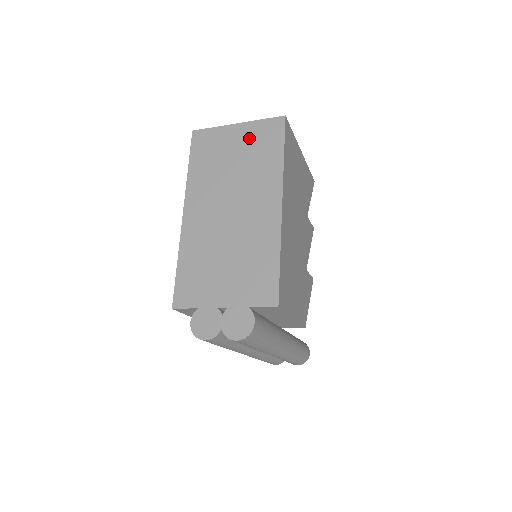
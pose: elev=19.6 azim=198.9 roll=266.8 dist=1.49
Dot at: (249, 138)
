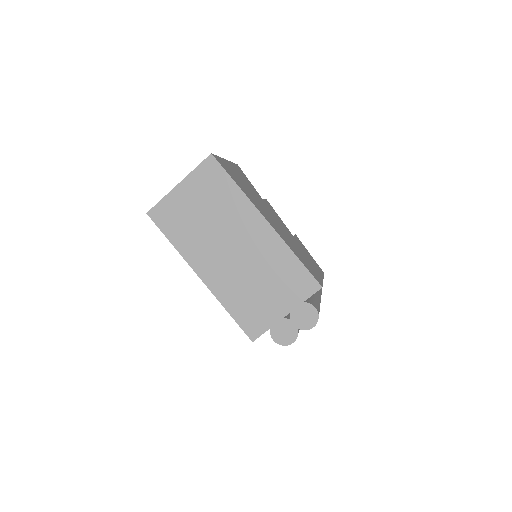
Dot at: (198, 189)
